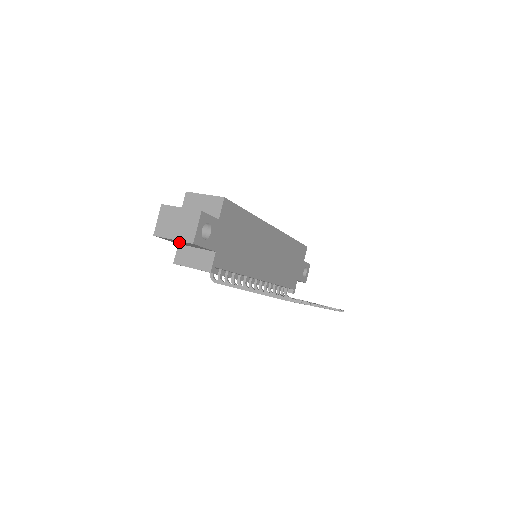
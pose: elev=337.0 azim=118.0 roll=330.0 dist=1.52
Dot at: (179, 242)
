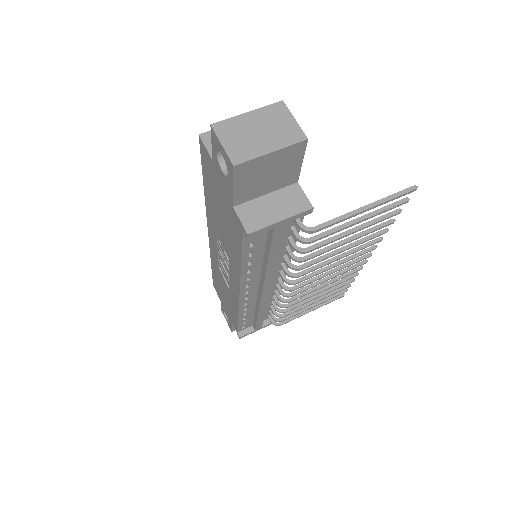
Dot at: (261, 174)
